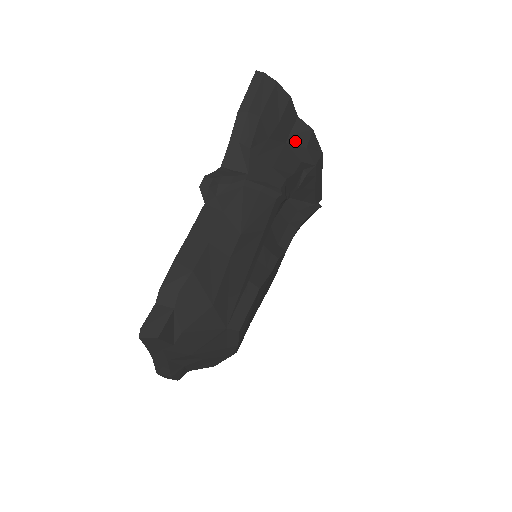
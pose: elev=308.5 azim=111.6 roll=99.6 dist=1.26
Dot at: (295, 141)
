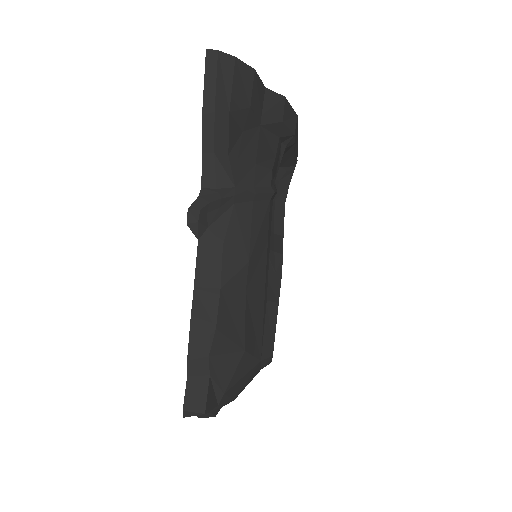
Dot at: (269, 119)
